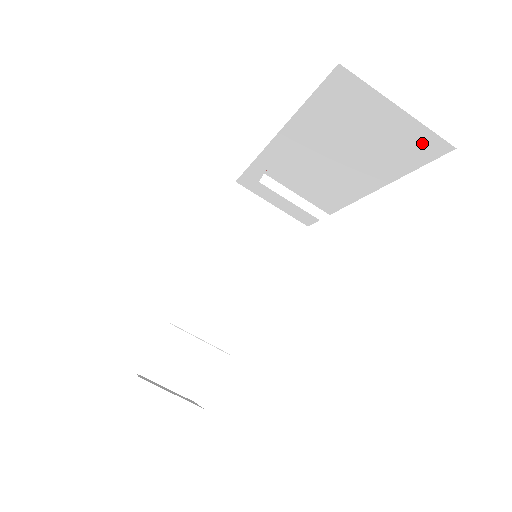
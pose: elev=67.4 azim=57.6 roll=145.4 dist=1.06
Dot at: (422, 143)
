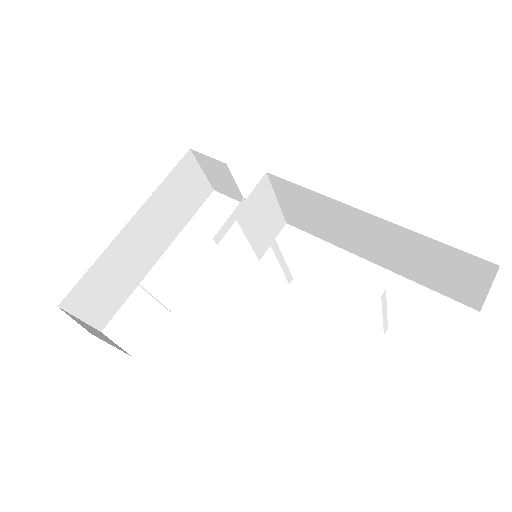
Dot at: (467, 298)
